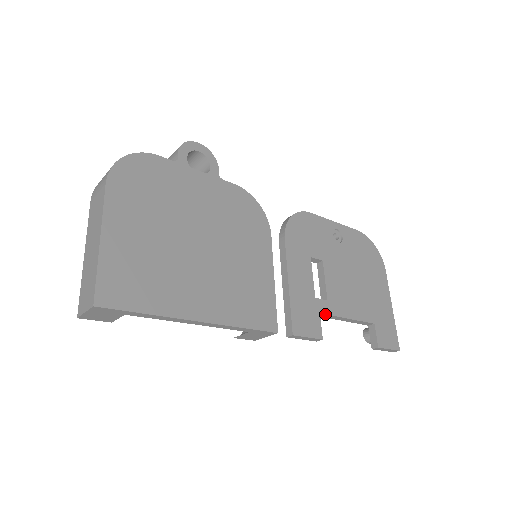
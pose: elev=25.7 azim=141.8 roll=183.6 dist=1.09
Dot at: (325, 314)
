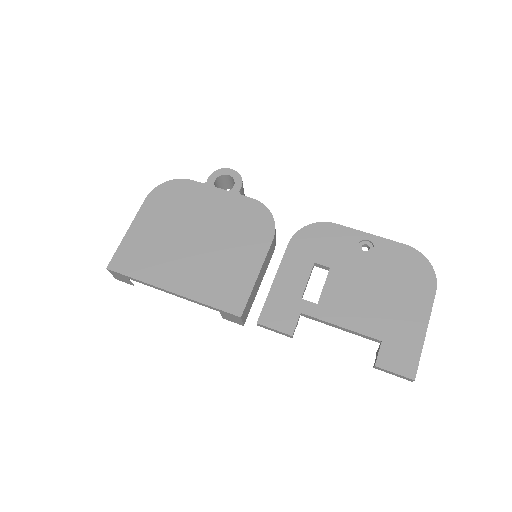
Dot at: (308, 315)
